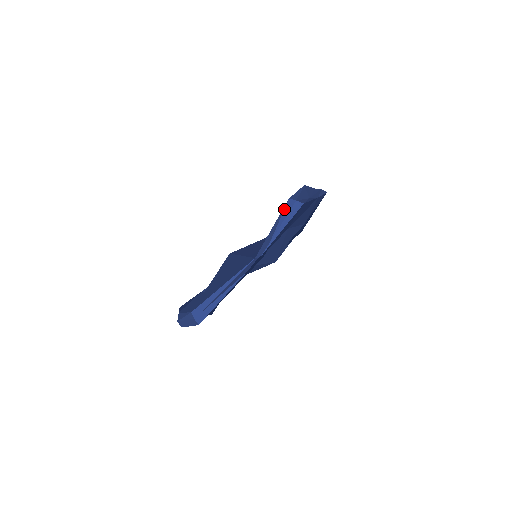
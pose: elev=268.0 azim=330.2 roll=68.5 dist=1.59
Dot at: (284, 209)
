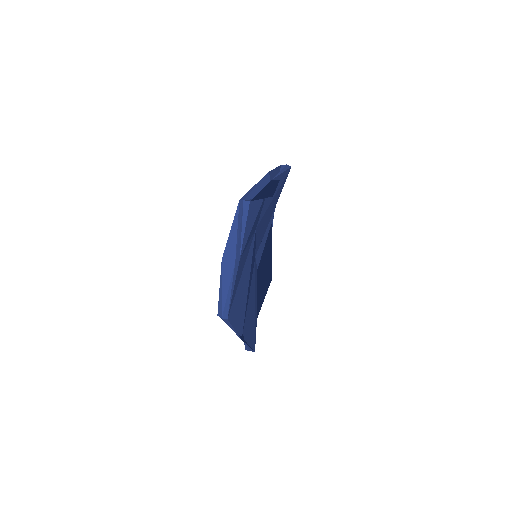
Dot at: occluded
